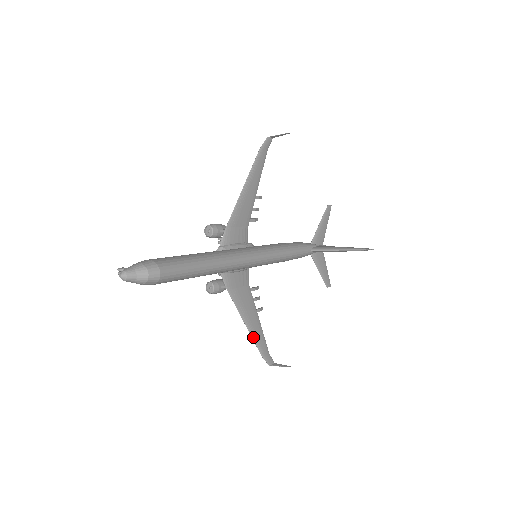
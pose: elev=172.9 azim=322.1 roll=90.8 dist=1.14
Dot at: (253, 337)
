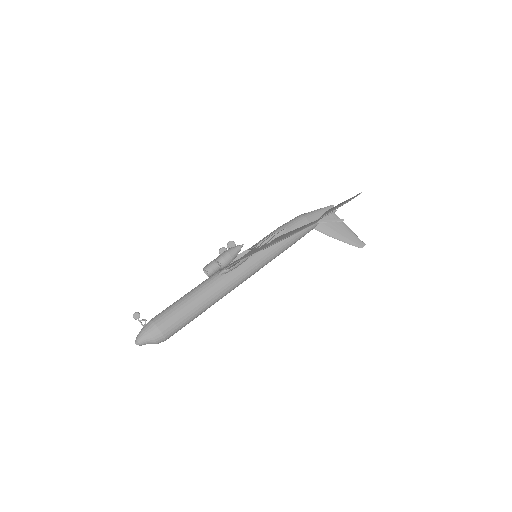
Dot at: occluded
